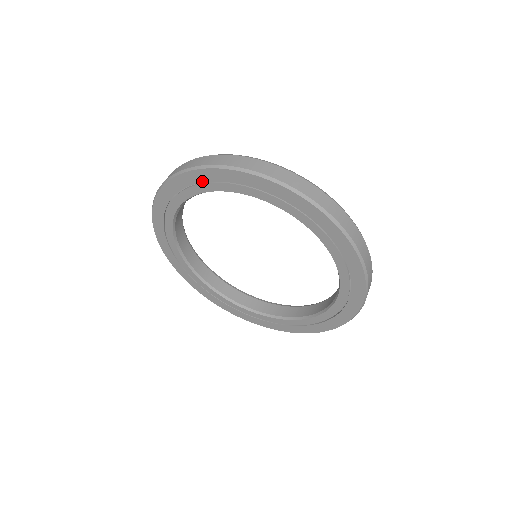
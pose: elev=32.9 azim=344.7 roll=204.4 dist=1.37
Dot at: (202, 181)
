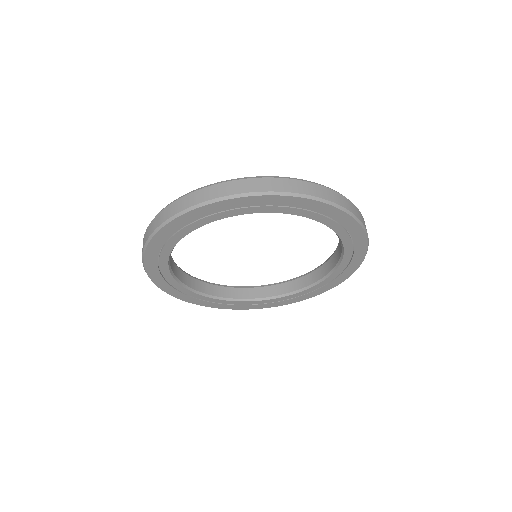
Dot at: (228, 209)
